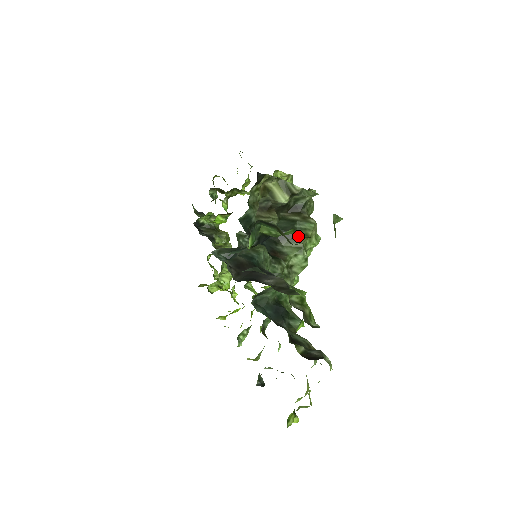
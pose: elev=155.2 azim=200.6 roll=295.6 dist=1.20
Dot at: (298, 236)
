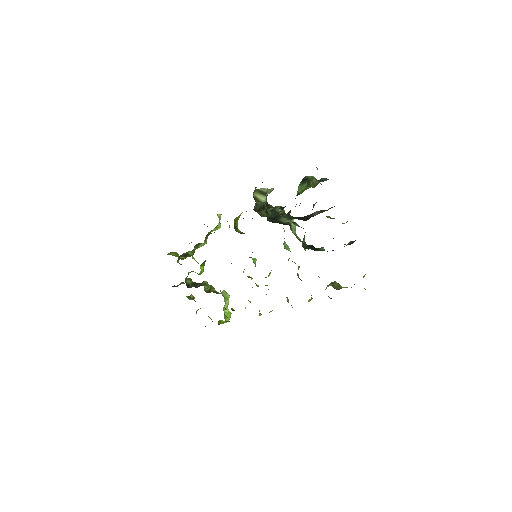
Dot at: (283, 214)
